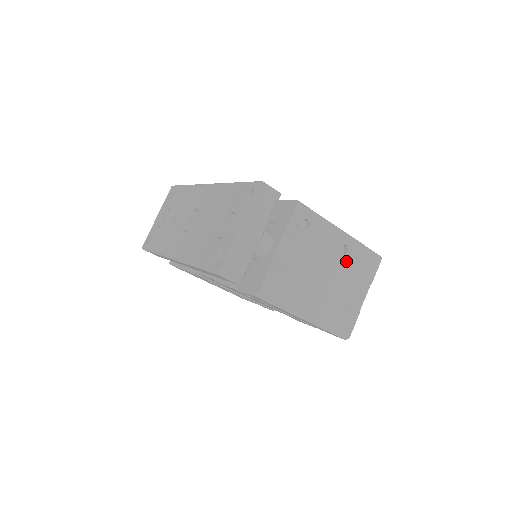
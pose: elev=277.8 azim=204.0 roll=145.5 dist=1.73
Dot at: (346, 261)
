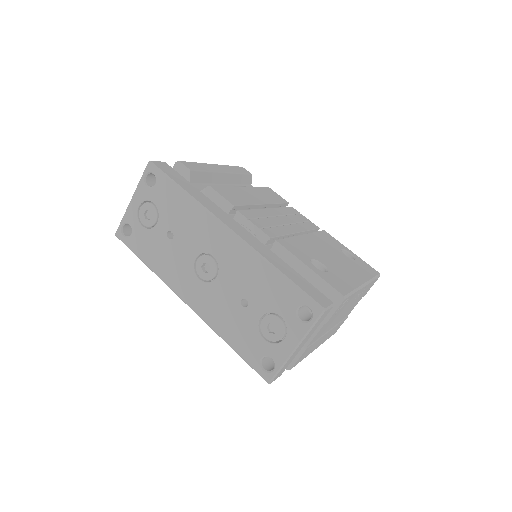
Dot at: (356, 299)
